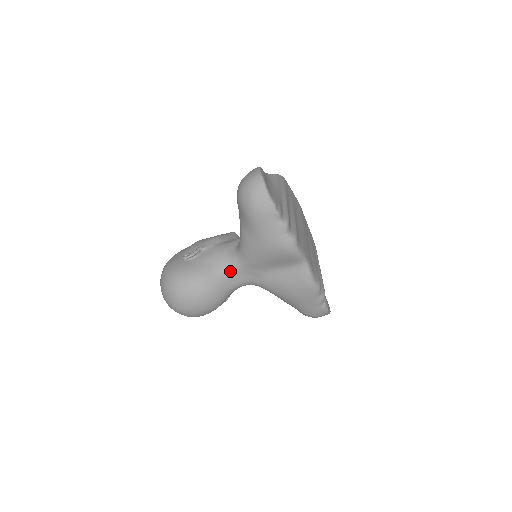
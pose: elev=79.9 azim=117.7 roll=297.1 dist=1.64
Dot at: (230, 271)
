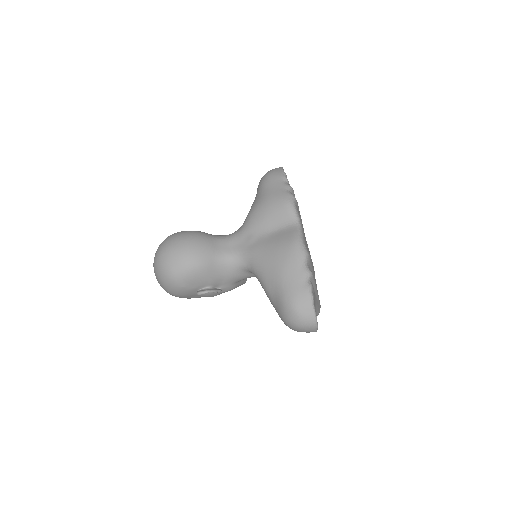
Dot at: (227, 238)
